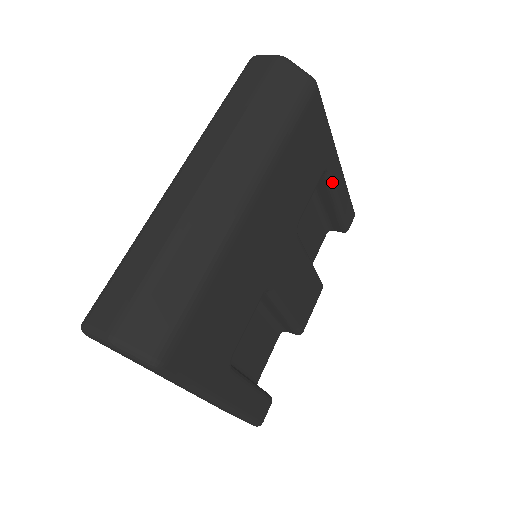
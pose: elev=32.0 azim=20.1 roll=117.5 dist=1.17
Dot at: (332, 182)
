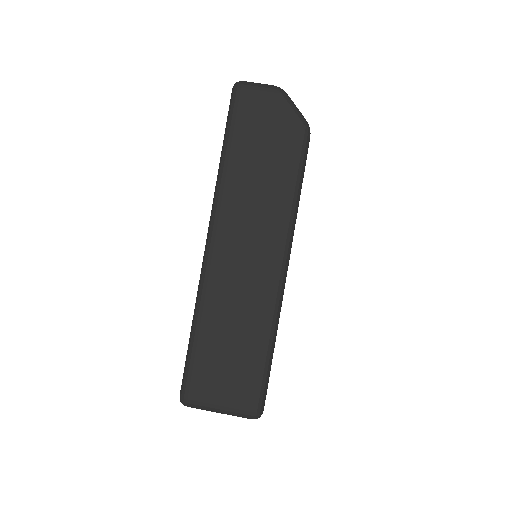
Dot at: occluded
